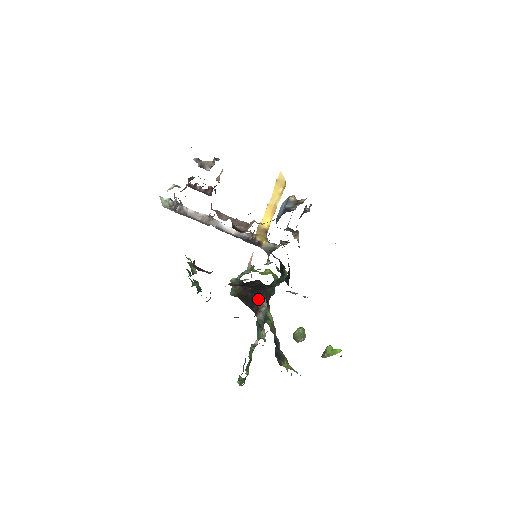
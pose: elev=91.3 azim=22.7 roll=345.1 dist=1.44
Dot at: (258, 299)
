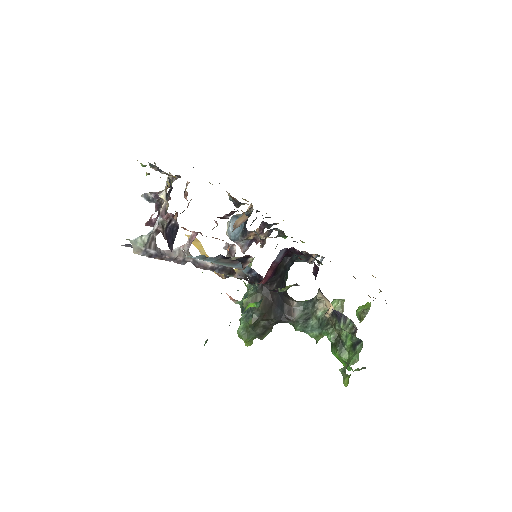
Dot at: (284, 297)
